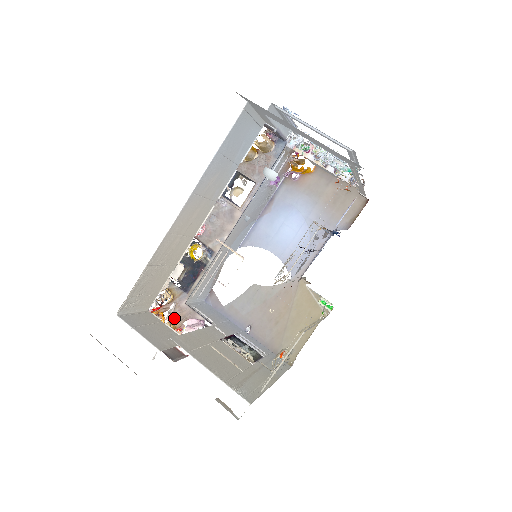
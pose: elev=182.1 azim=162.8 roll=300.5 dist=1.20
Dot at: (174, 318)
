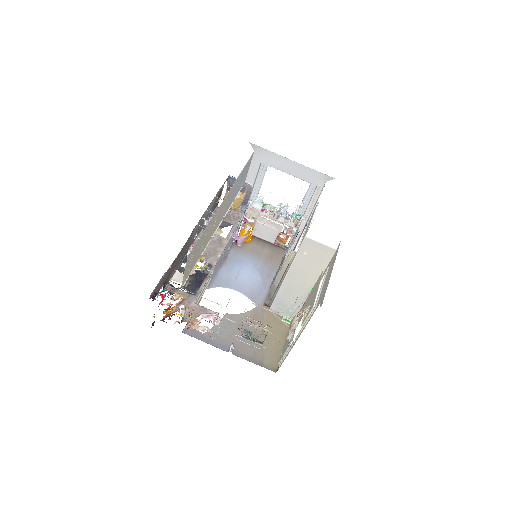
Dot at: (185, 316)
